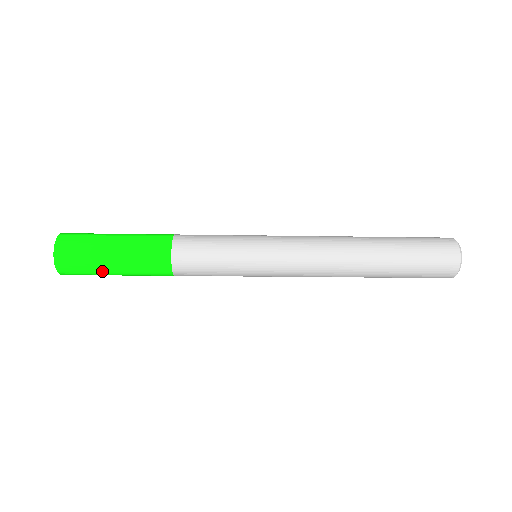
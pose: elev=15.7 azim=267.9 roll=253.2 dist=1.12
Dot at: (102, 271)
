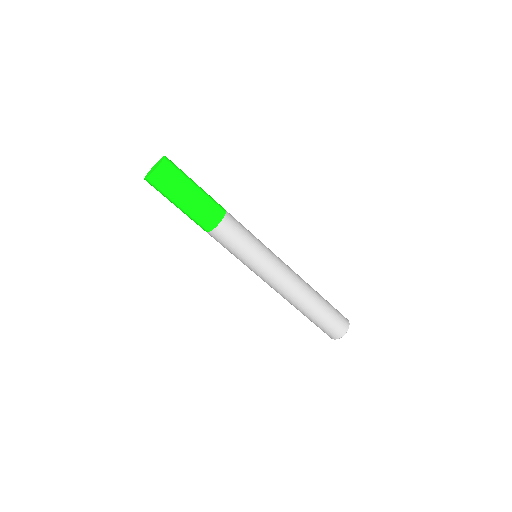
Dot at: (172, 200)
